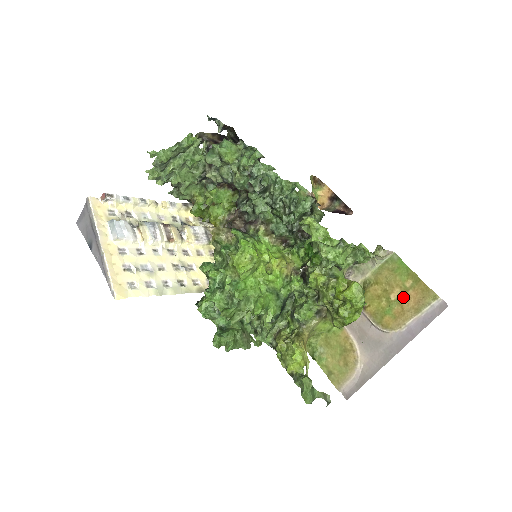
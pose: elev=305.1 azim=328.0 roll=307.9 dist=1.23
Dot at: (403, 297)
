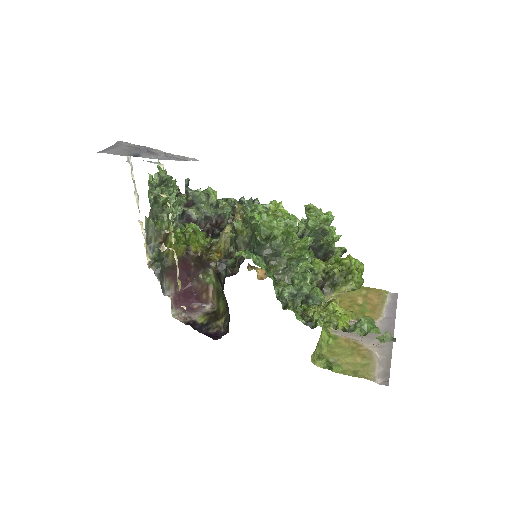
Dot at: (367, 299)
